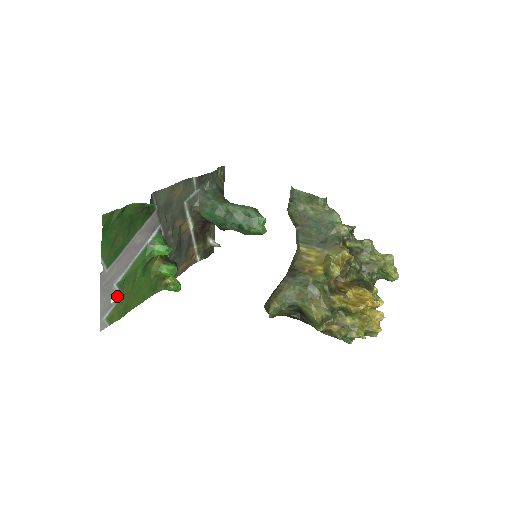
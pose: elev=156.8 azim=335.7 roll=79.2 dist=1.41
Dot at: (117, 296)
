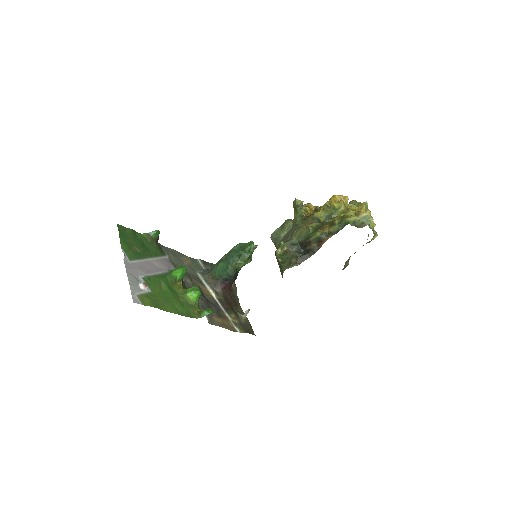
Dot at: (143, 283)
